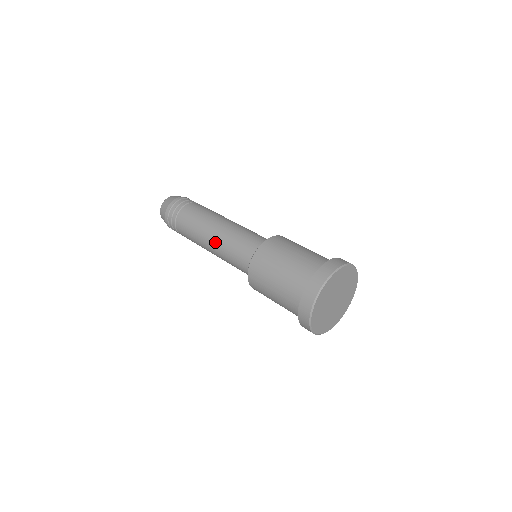
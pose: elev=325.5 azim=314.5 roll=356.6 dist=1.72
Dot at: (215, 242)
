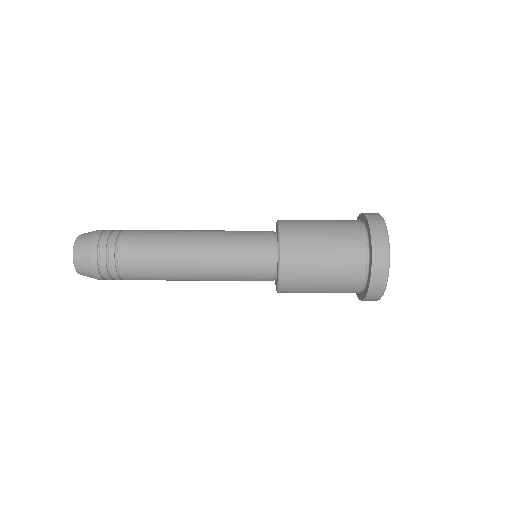
Dot at: (205, 280)
